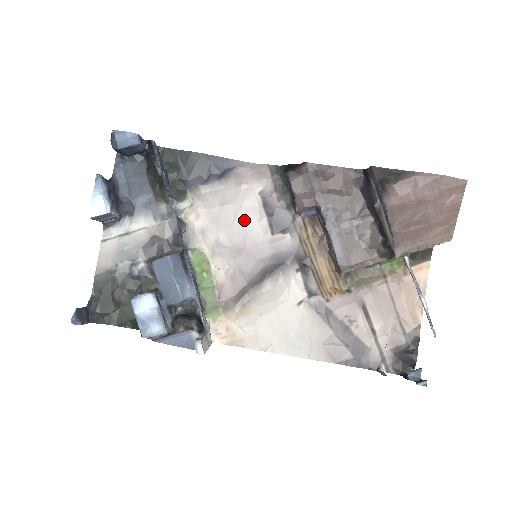
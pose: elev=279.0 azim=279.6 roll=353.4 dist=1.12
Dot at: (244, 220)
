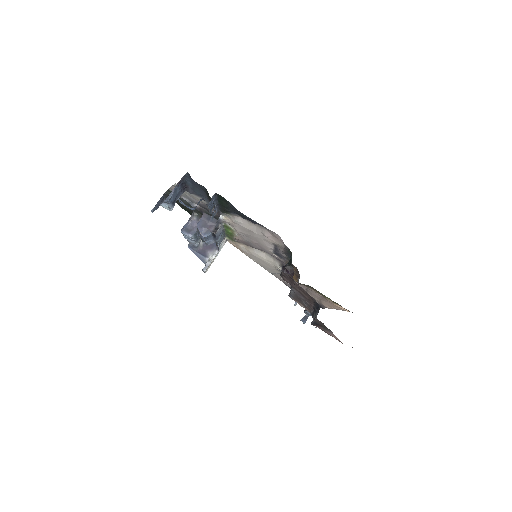
Dot at: (260, 241)
